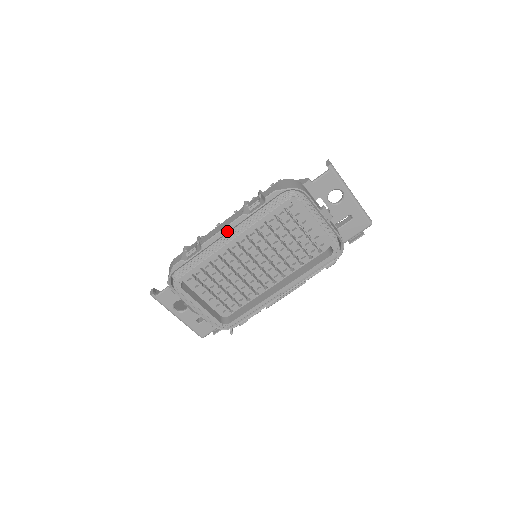
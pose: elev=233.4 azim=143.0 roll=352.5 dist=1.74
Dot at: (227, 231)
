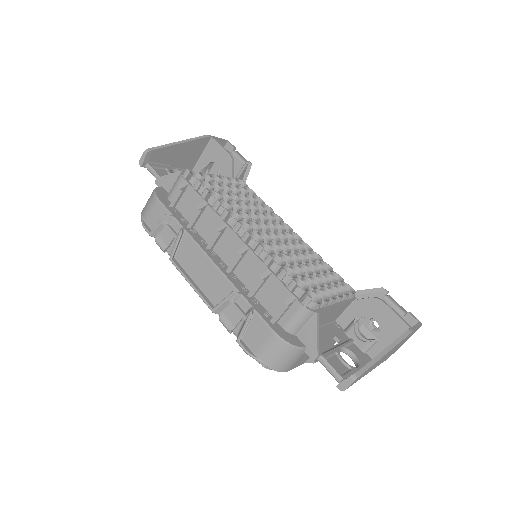
Dot at: (196, 288)
